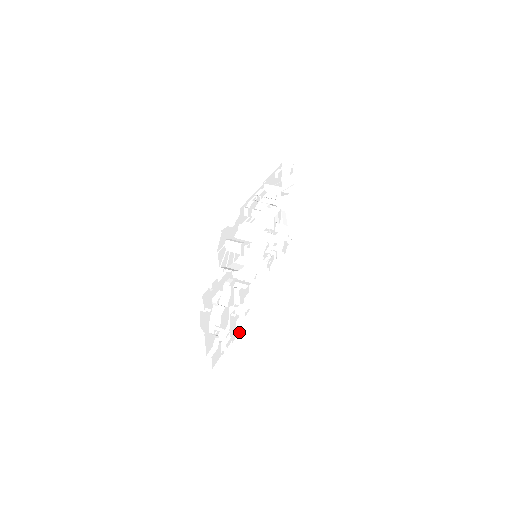
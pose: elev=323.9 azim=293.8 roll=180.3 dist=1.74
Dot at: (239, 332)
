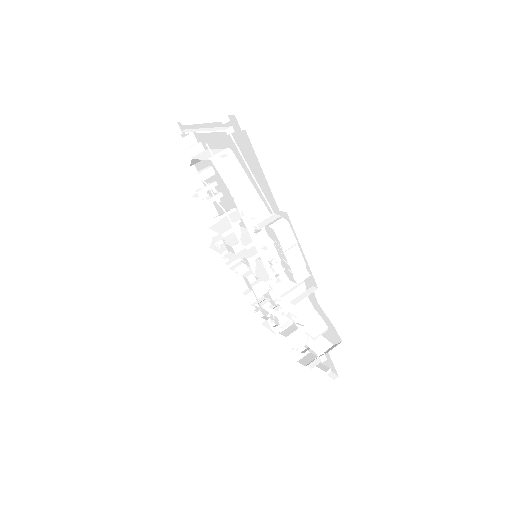
Dot at: occluded
